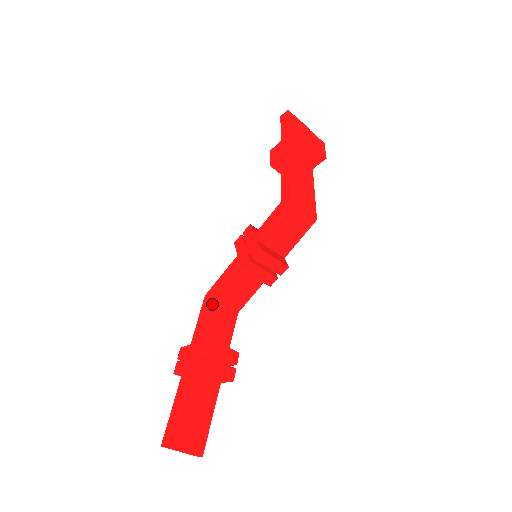
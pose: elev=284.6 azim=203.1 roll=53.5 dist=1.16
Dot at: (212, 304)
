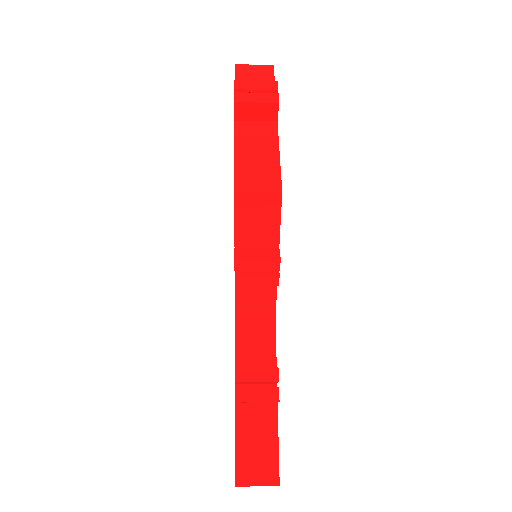
Dot at: (240, 323)
